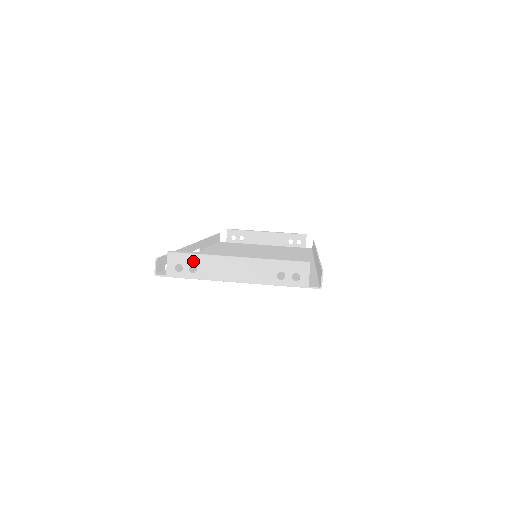
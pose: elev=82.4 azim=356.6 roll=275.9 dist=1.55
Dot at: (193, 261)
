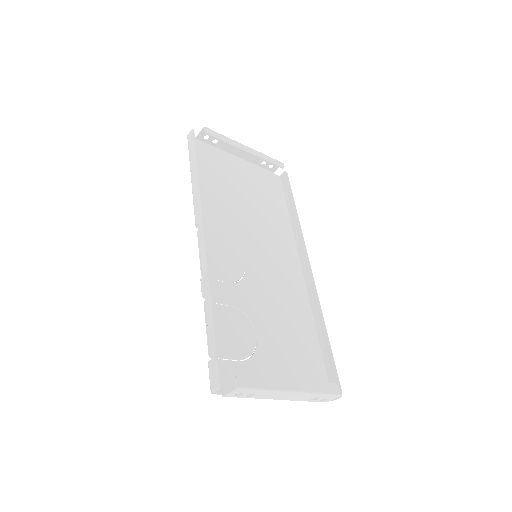
Dot at: (255, 393)
